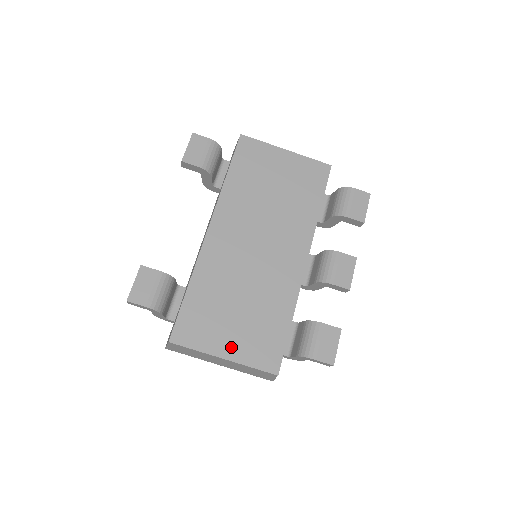
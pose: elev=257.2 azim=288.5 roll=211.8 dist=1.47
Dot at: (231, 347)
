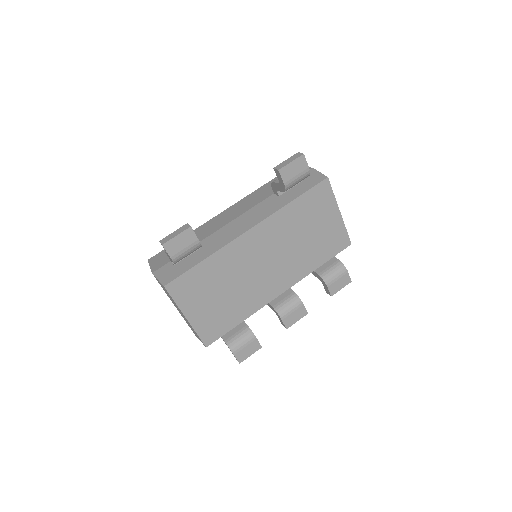
Dot at: (196, 314)
